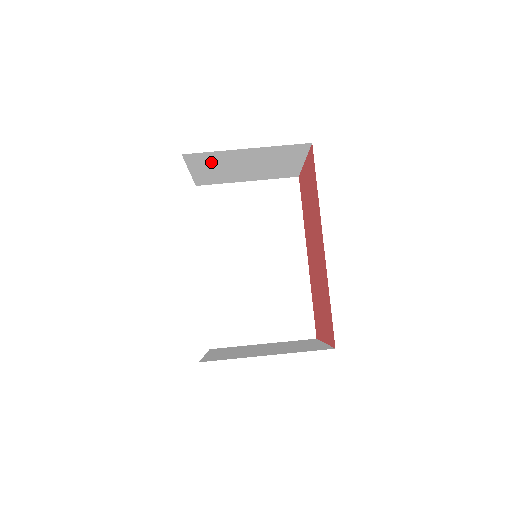
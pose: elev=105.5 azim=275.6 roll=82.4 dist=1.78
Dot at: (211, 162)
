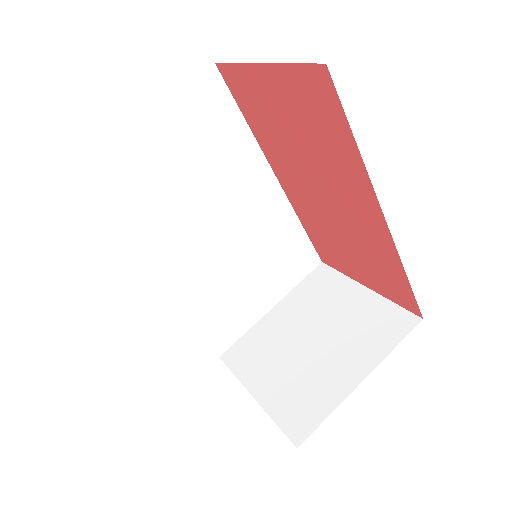
Dot at: occluded
